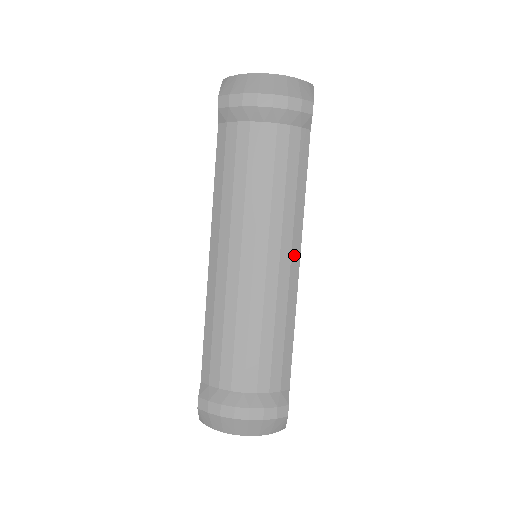
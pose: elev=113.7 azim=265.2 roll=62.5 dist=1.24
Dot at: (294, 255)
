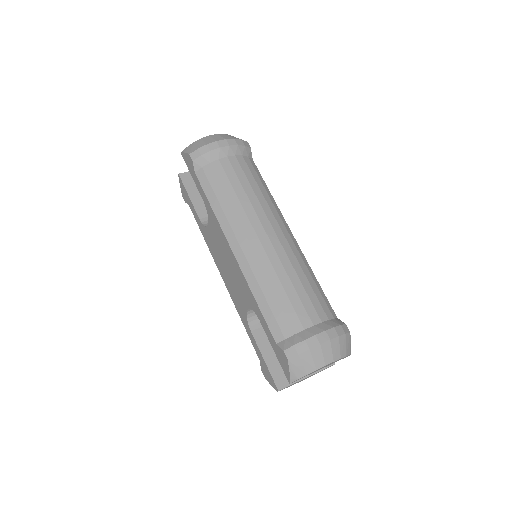
Dot at: (287, 228)
